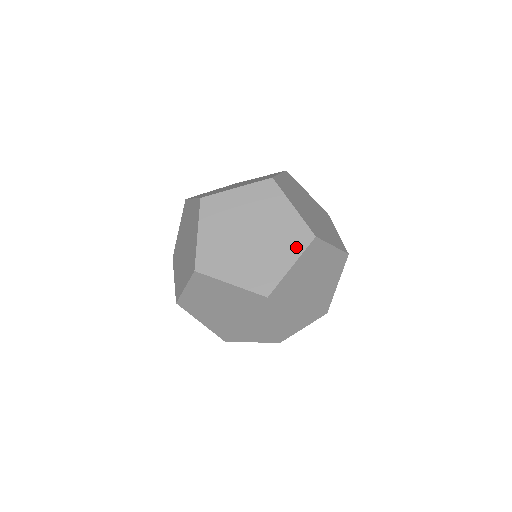
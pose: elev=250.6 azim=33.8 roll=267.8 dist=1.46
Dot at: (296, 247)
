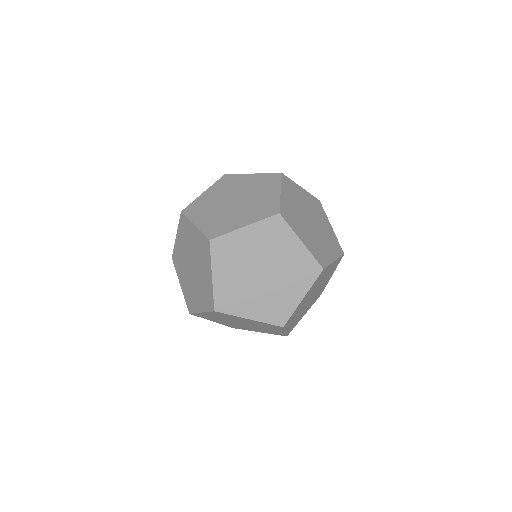
Dot at: (259, 216)
